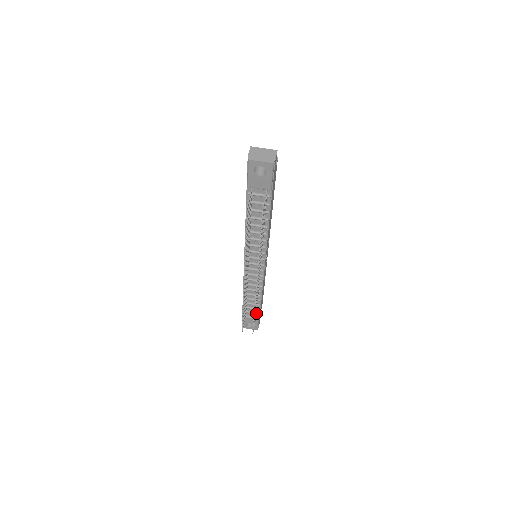
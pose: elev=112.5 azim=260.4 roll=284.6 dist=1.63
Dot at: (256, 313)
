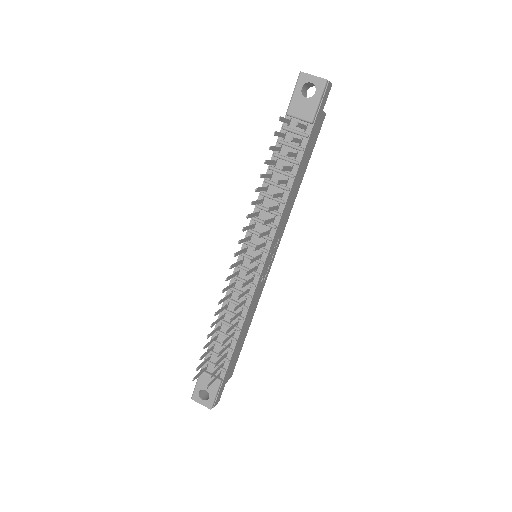
Dot at: (221, 368)
